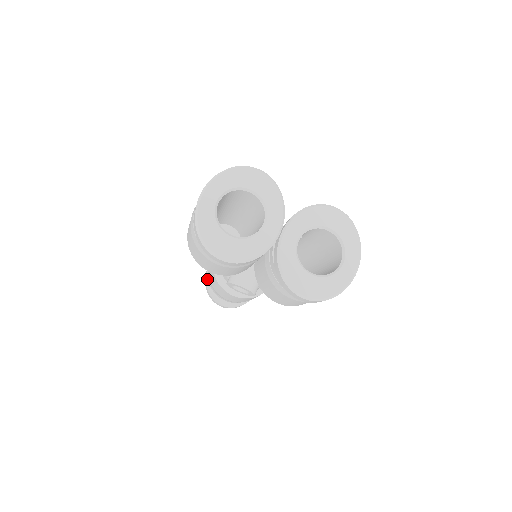
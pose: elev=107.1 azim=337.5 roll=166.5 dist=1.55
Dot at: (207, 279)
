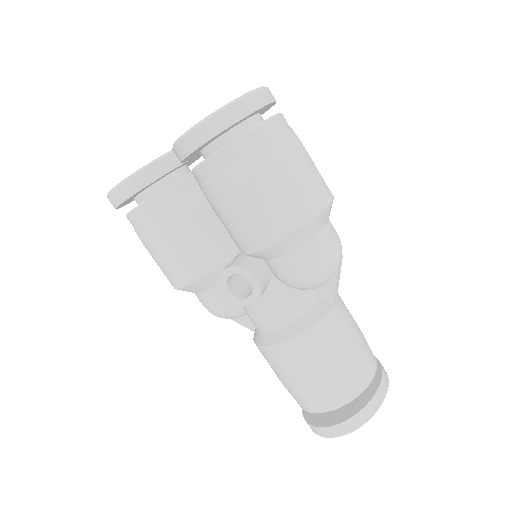
Dot at: (303, 411)
